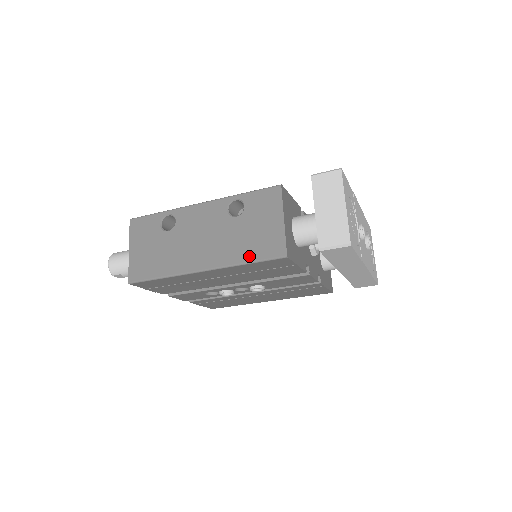
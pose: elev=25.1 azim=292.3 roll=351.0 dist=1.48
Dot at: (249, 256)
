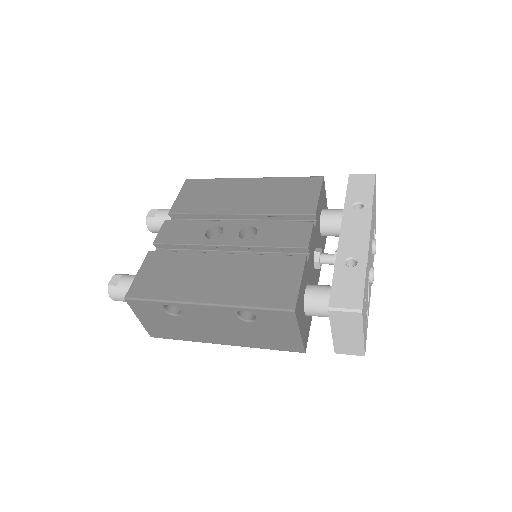
Dot at: (268, 347)
